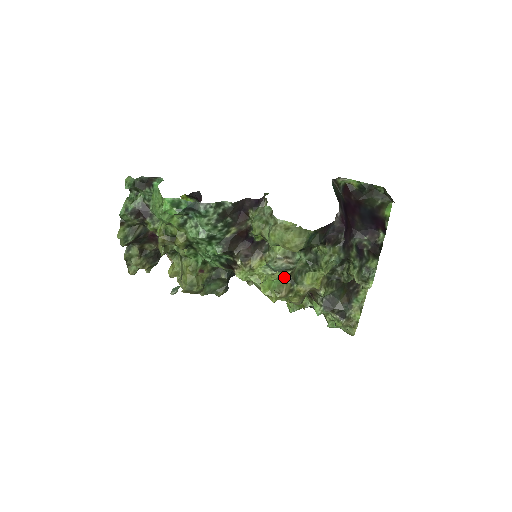
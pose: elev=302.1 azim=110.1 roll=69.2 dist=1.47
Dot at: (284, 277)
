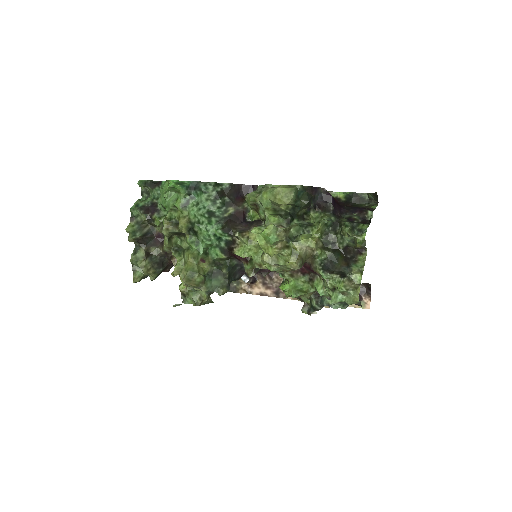
Dot at: (279, 234)
